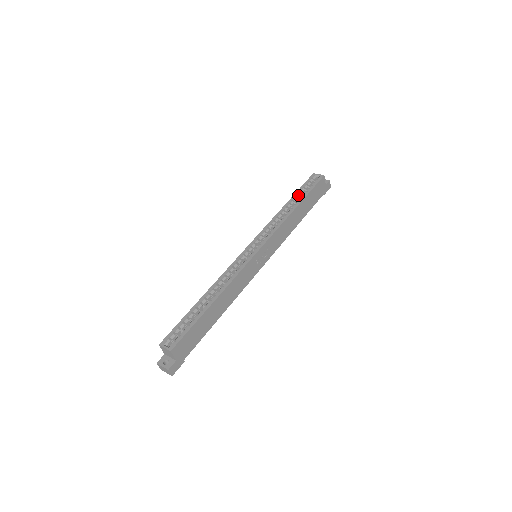
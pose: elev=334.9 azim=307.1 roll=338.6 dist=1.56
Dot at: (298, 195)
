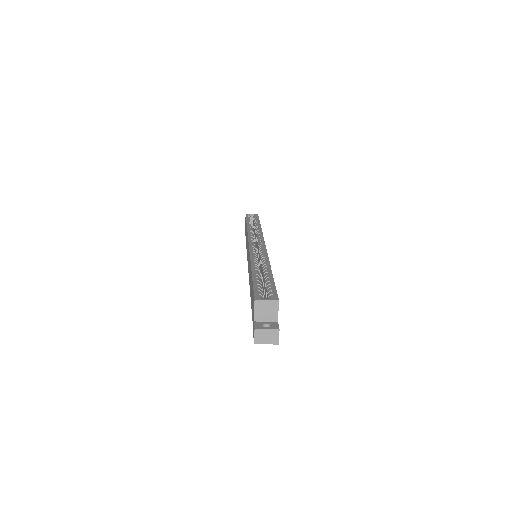
Dot at: (250, 222)
